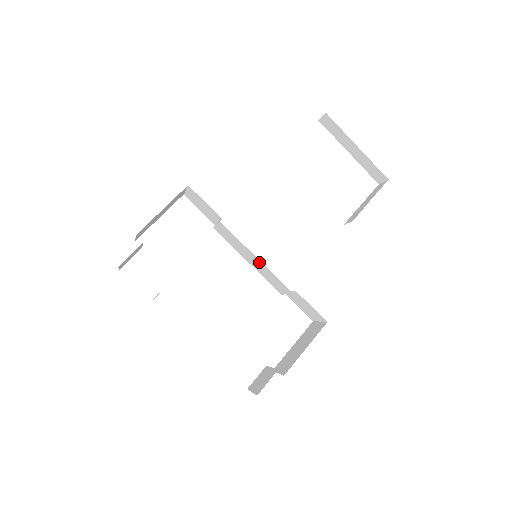
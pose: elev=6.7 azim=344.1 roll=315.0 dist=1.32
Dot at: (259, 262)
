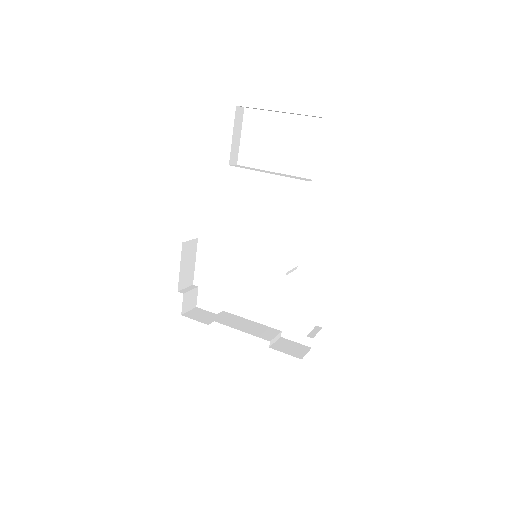
Dot at: occluded
